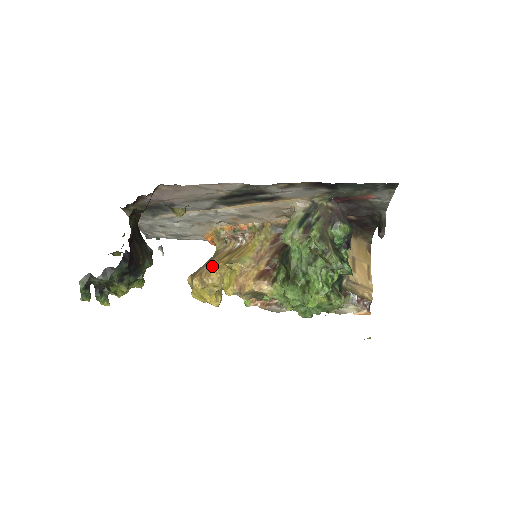
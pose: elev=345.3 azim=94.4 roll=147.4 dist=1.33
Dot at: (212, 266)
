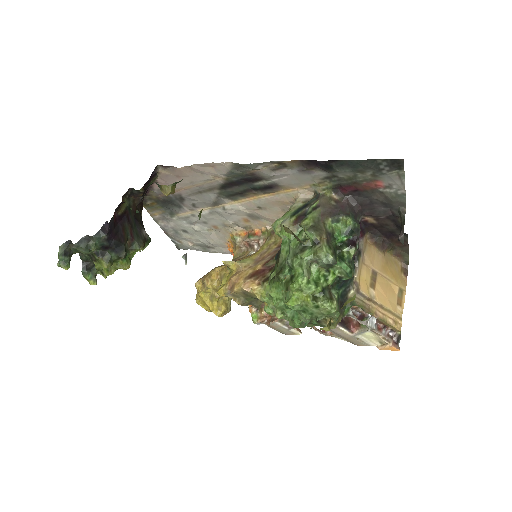
Dot at: (215, 268)
